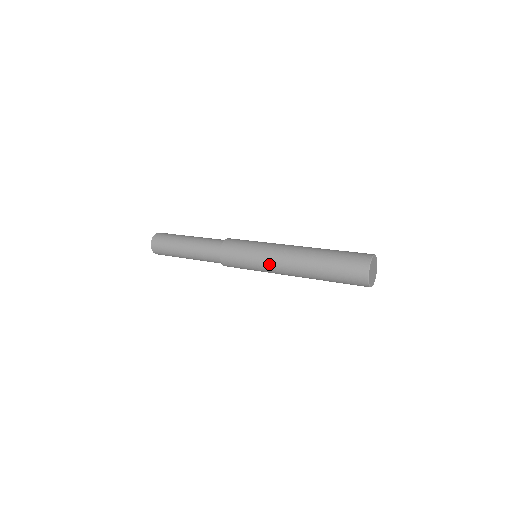
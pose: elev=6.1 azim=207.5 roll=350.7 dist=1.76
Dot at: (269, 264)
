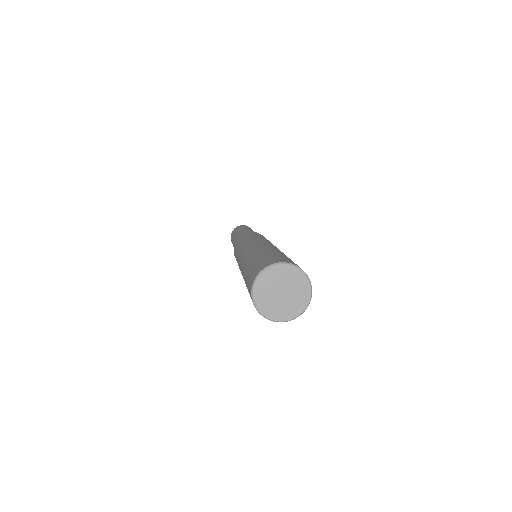
Dot at: occluded
